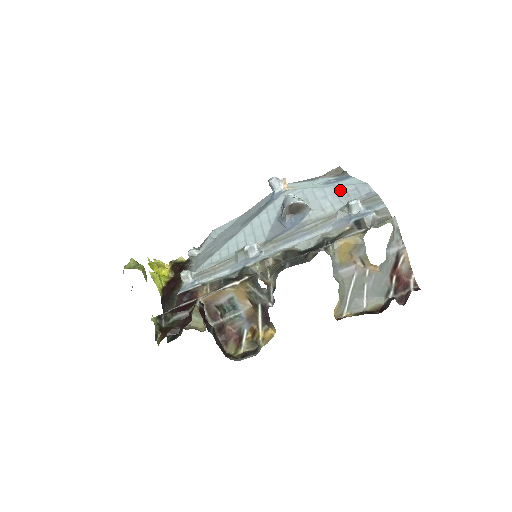
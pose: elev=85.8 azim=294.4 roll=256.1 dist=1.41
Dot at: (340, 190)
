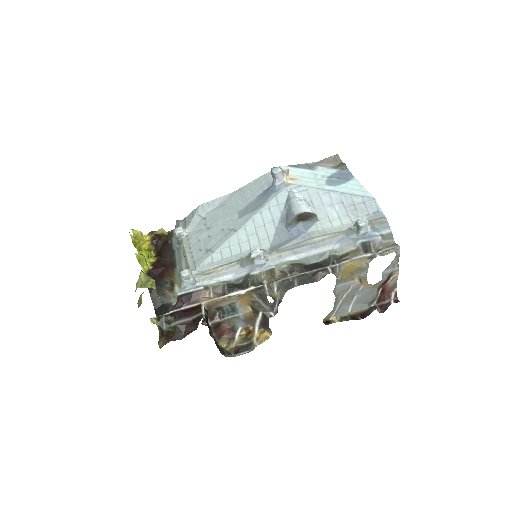
Dot at: (347, 200)
